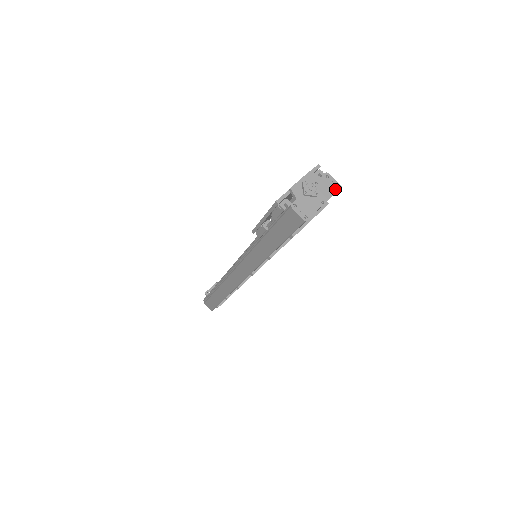
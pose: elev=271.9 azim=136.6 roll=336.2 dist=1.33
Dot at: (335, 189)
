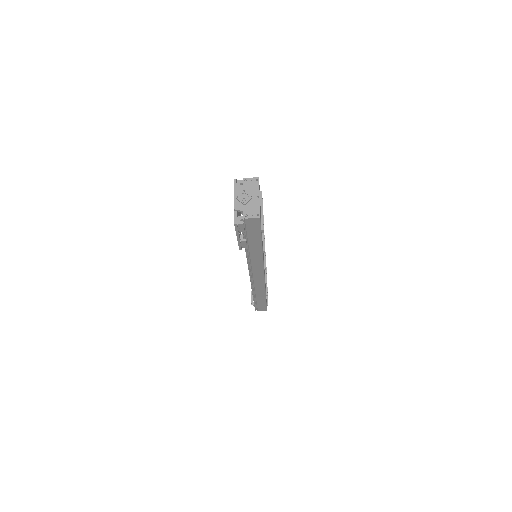
Dot at: (257, 183)
